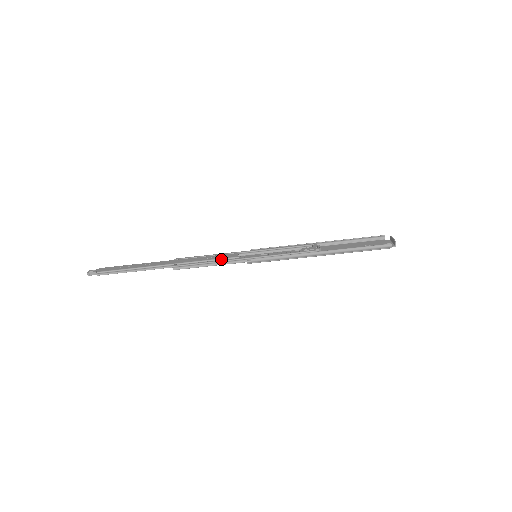
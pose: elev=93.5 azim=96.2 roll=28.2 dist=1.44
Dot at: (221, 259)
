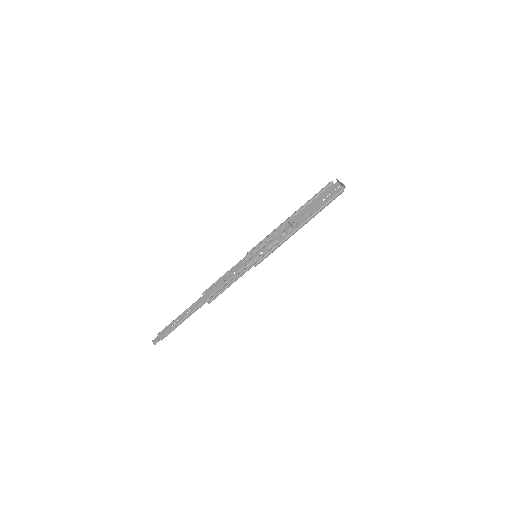
Dot at: (235, 275)
